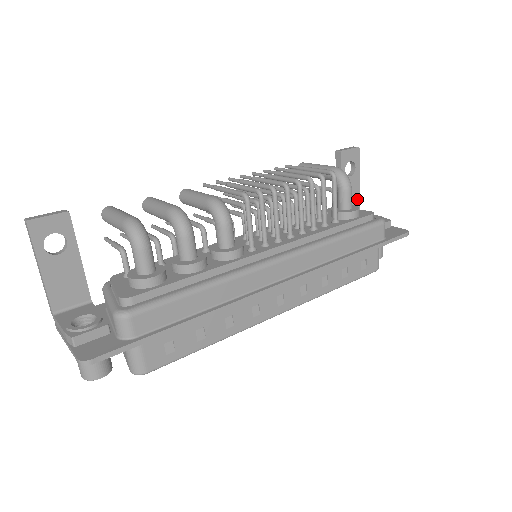
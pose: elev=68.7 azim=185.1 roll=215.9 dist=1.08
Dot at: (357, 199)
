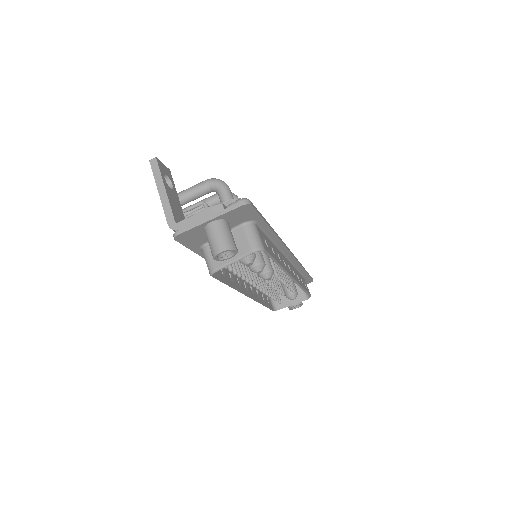
Dot at: occluded
